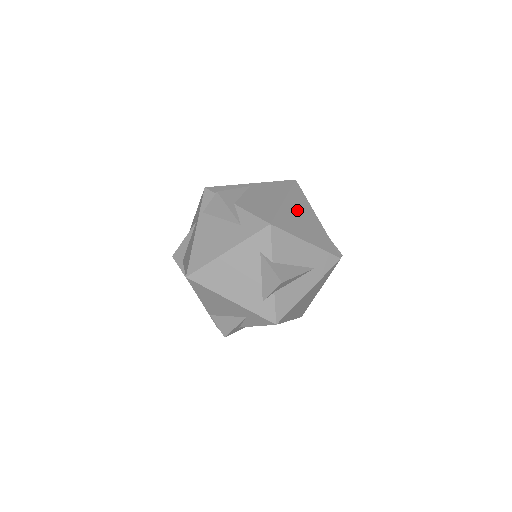
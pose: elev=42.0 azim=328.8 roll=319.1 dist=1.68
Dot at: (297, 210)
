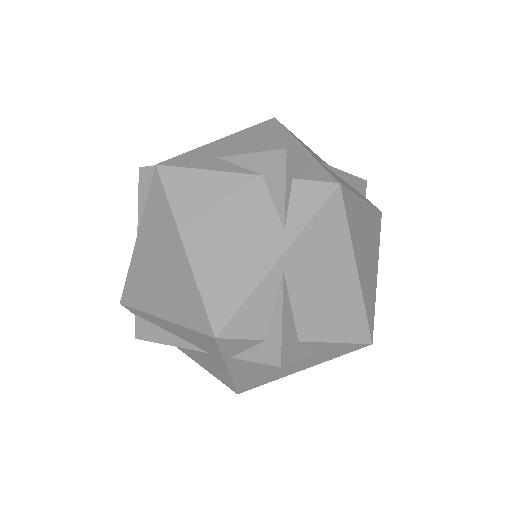
Dot at: (362, 249)
